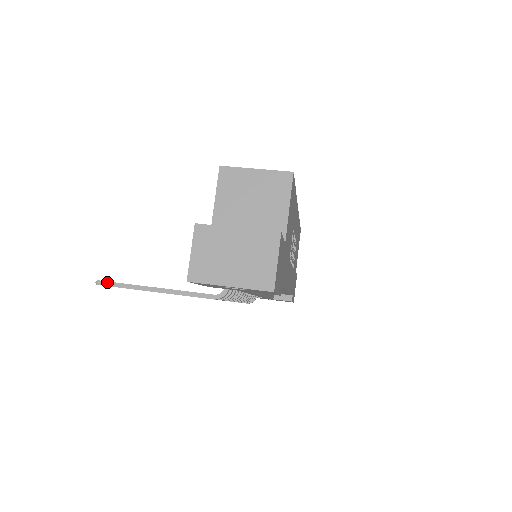
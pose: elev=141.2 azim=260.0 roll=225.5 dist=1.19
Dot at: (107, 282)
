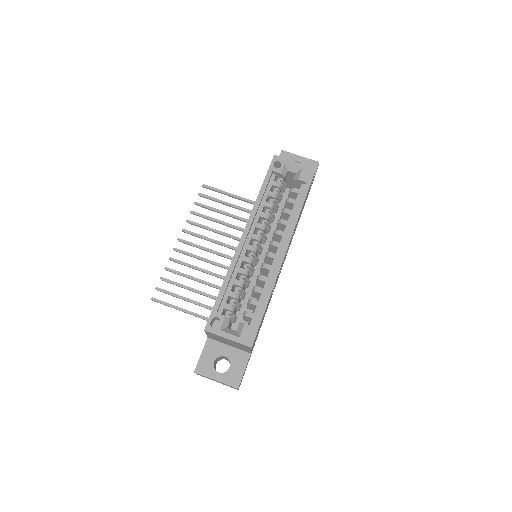
Dot at: (157, 302)
